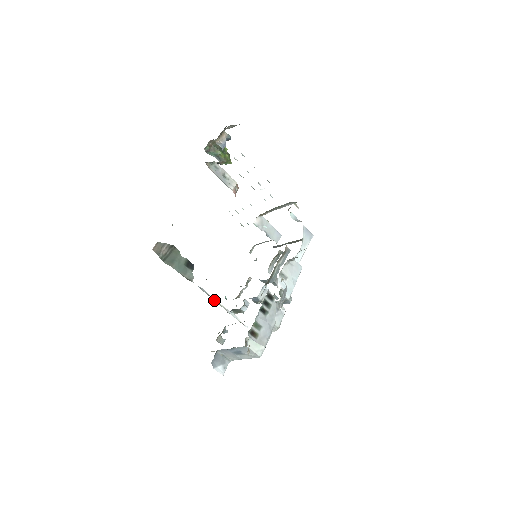
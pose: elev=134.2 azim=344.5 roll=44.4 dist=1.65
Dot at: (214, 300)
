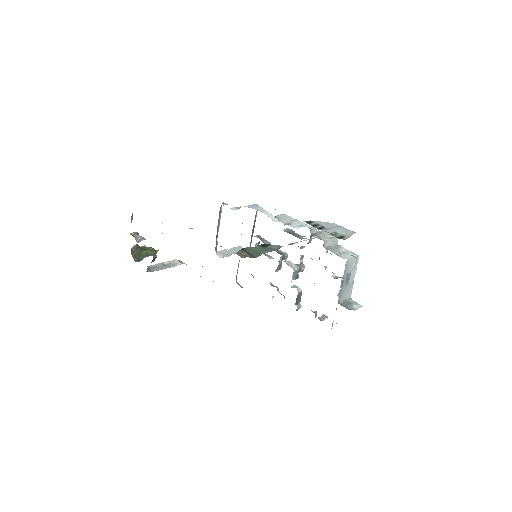
Dot at: occluded
